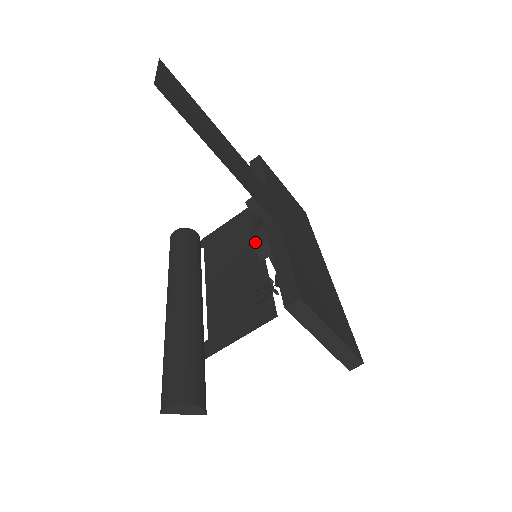
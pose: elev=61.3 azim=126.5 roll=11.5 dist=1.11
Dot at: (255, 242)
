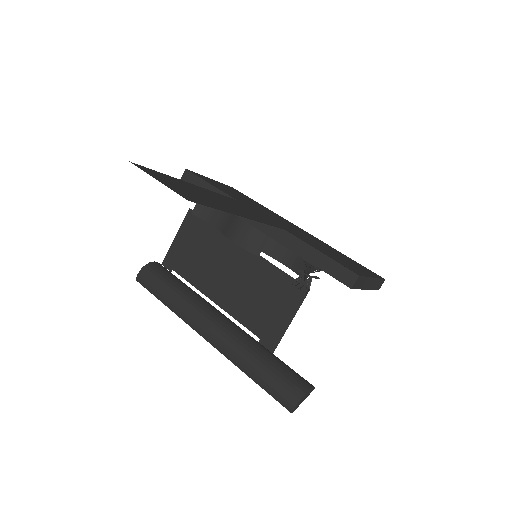
Dot at: (242, 245)
